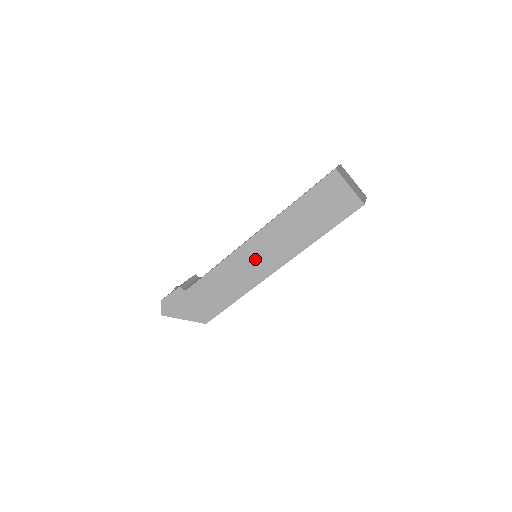
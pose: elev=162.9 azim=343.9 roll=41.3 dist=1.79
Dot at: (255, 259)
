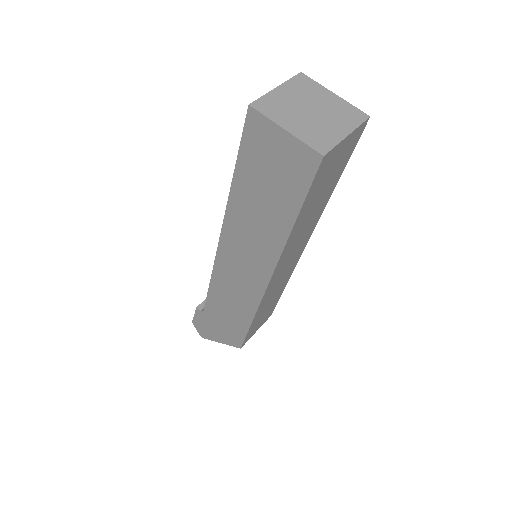
Dot at: (238, 270)
